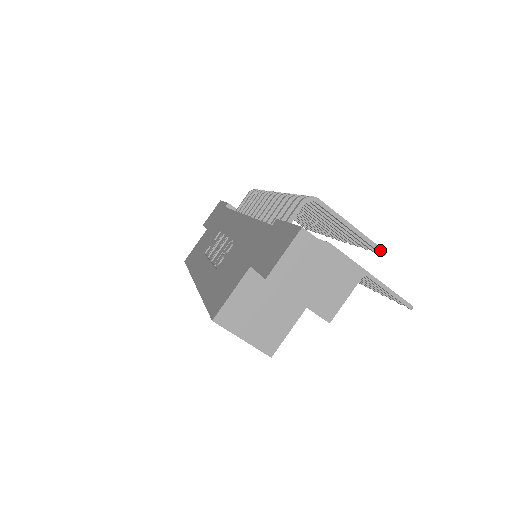
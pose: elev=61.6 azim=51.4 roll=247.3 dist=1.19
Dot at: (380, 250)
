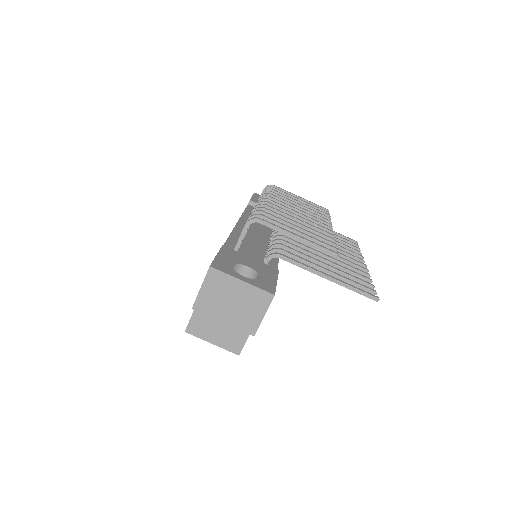
Dot at: (331, 253)
